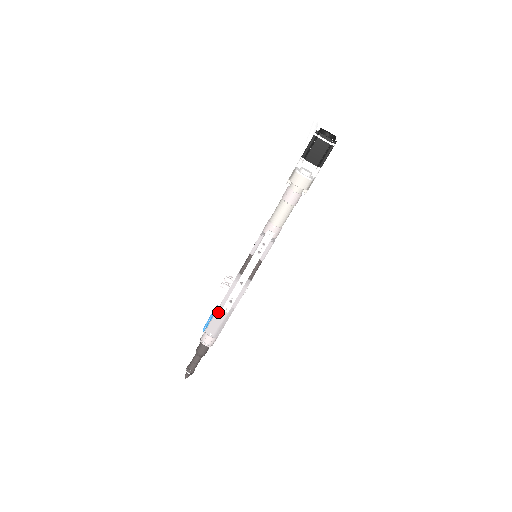
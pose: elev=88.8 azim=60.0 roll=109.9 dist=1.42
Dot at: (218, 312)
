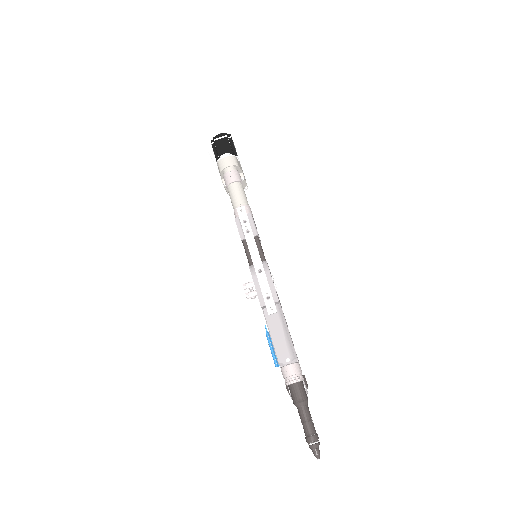
Dot at: (270, 328)
